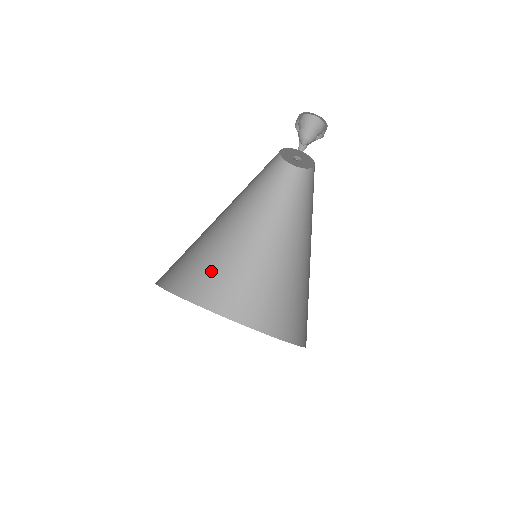
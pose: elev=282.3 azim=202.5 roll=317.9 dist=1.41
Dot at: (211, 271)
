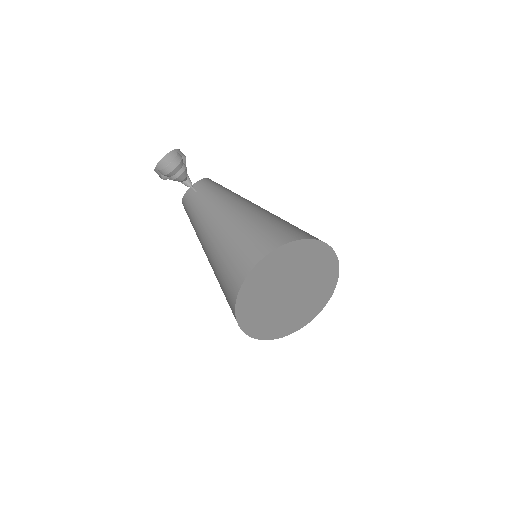
Dot at: (244, 250)
